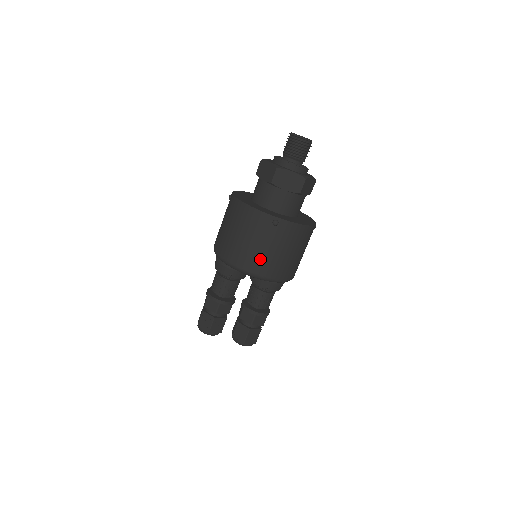
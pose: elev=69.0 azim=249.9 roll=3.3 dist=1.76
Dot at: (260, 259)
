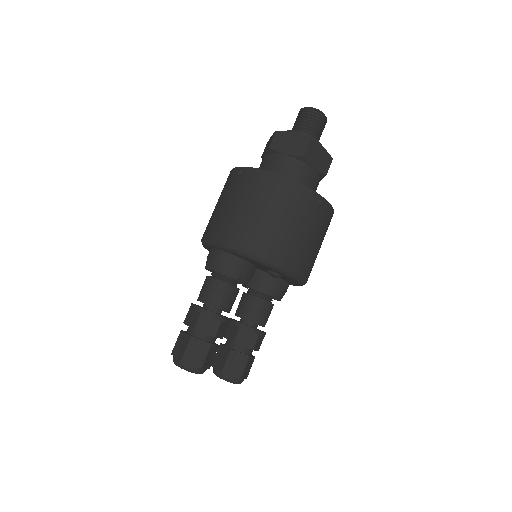
Dot at: (300, 250)
